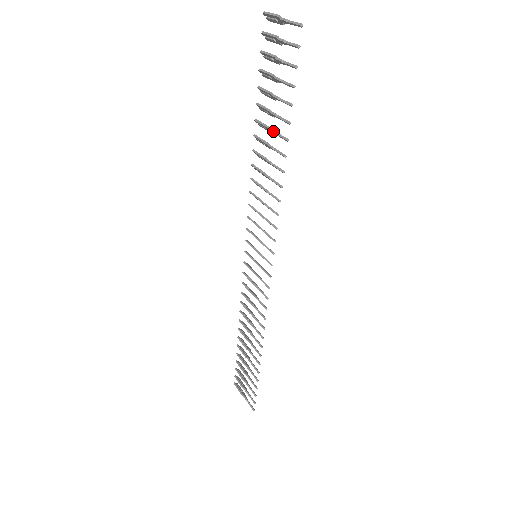
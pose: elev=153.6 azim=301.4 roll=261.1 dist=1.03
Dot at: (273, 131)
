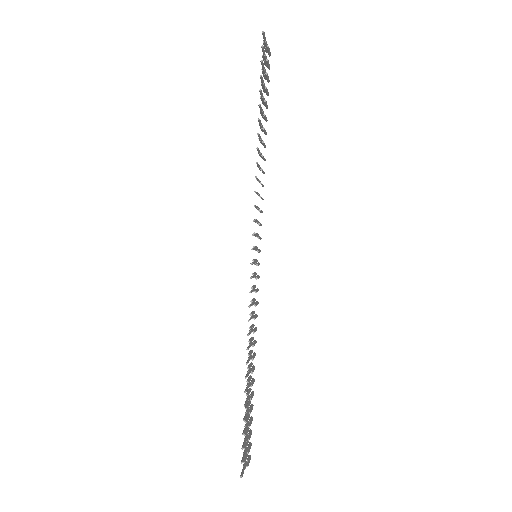
Dot at: (260, 124)
